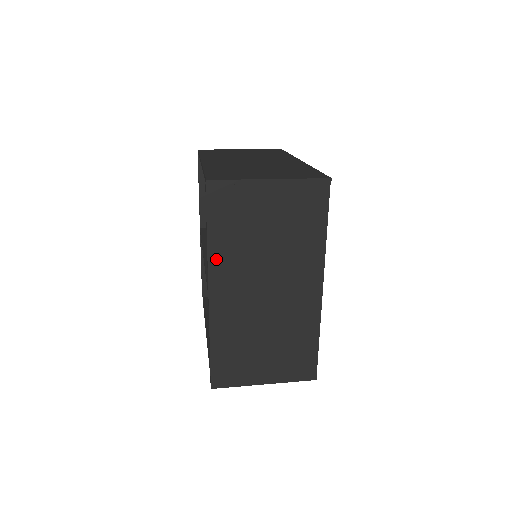
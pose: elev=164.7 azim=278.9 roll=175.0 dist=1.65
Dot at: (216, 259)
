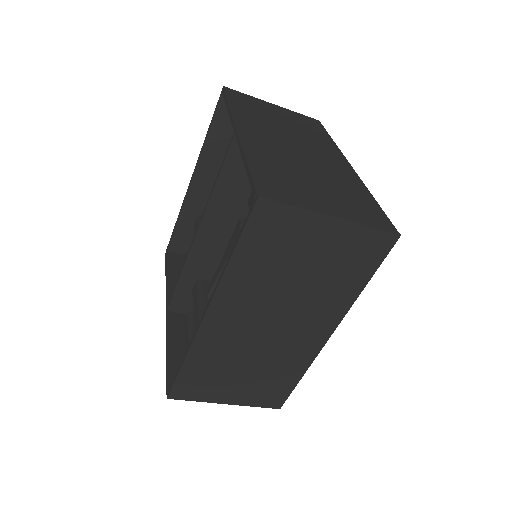
Dot at: (239, 115)
